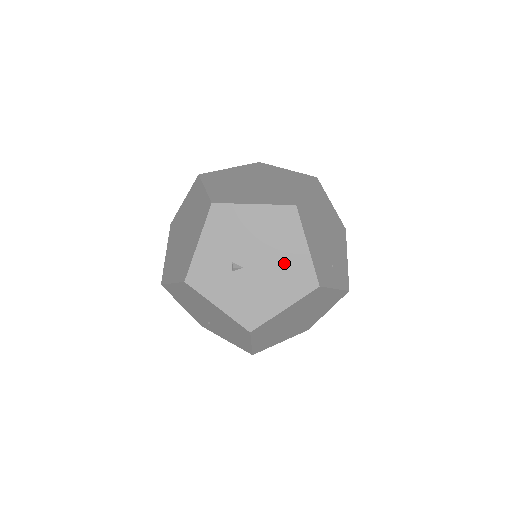
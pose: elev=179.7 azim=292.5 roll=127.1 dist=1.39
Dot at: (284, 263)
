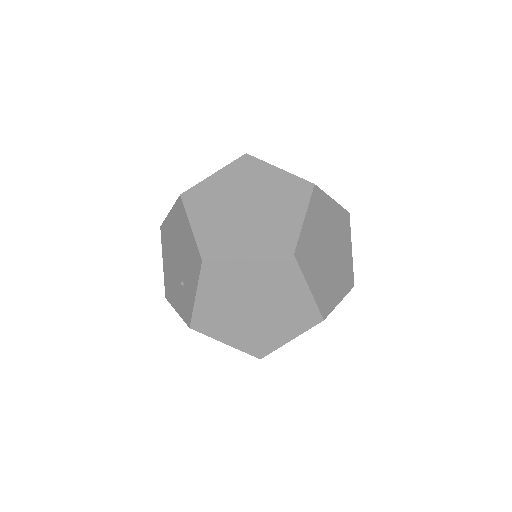
Dot at: occluded
